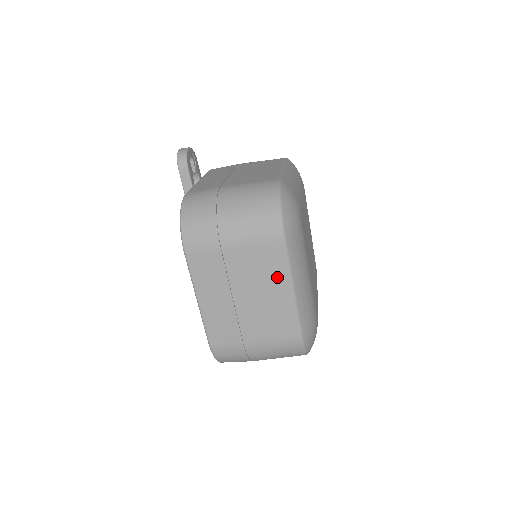
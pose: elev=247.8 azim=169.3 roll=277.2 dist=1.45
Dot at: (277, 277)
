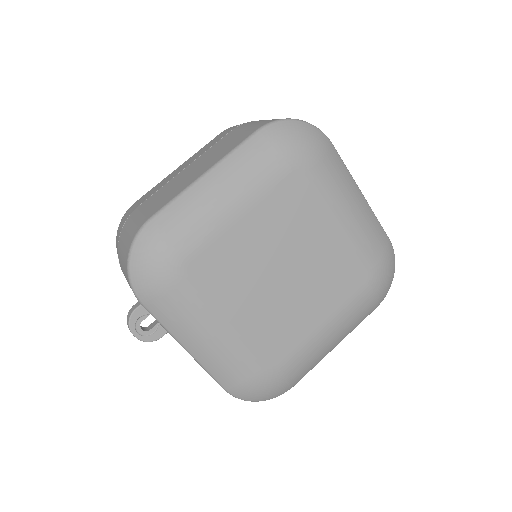
Dot at: (216, 158)
